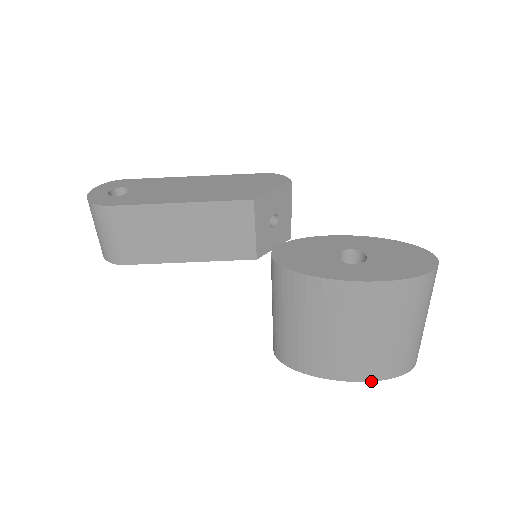
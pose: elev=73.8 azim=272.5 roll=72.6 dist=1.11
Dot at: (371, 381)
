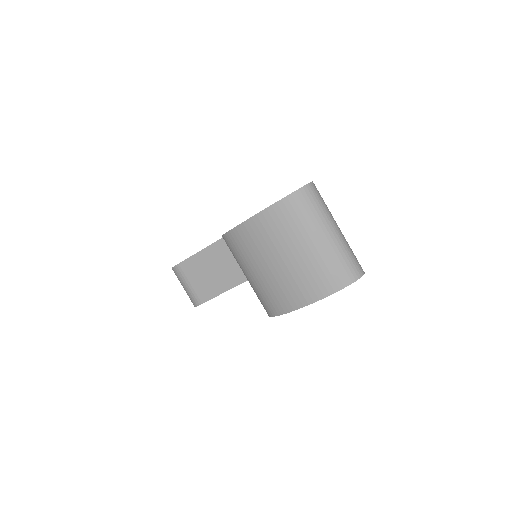
Dot at: occluded
